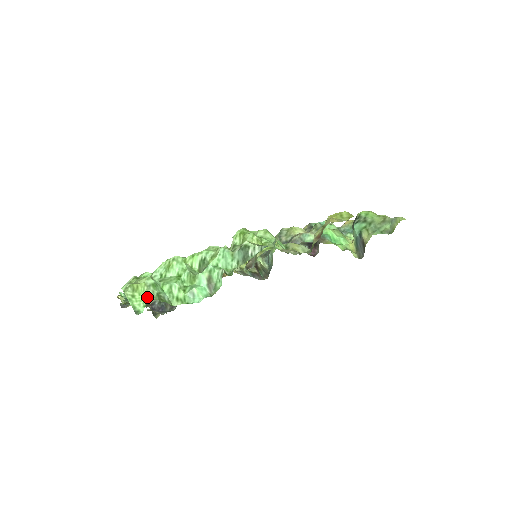
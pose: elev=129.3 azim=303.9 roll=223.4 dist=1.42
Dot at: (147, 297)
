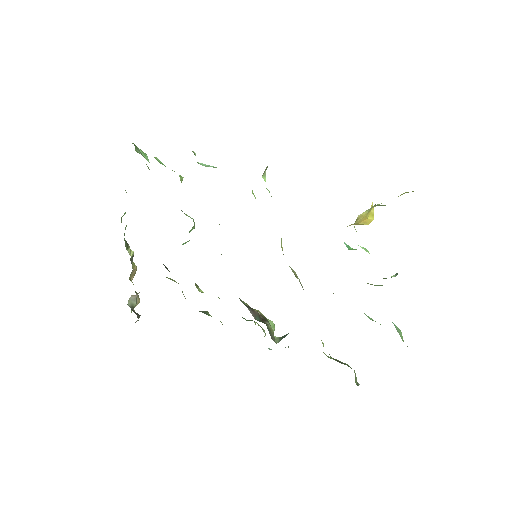
Dot at: occluded
